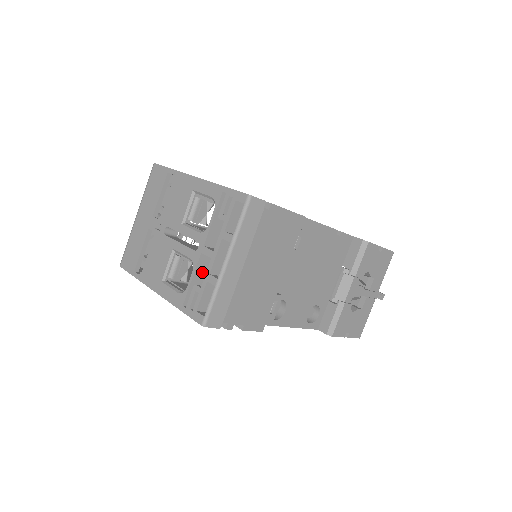
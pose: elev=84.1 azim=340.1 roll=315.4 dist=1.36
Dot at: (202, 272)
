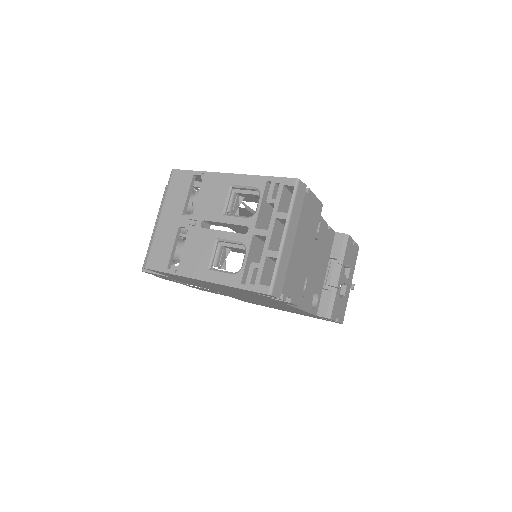
Dot at: (252, 253)
